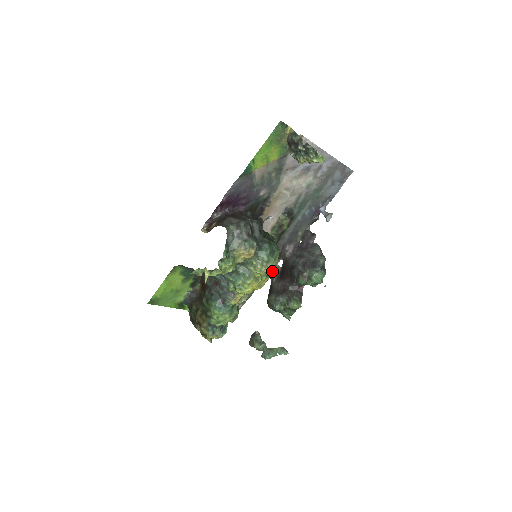
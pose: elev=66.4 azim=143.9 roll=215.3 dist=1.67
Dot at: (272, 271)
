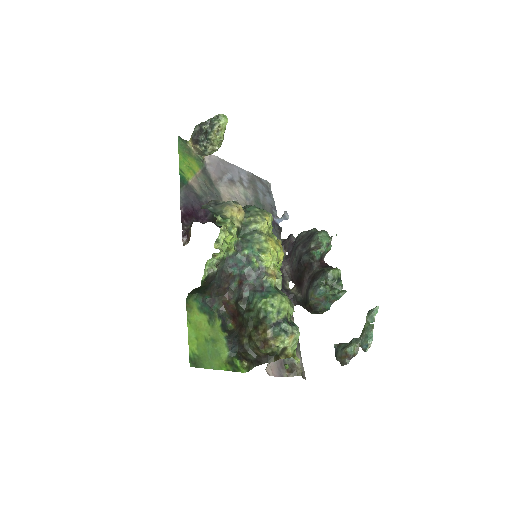
Dot at: (291, 295)
